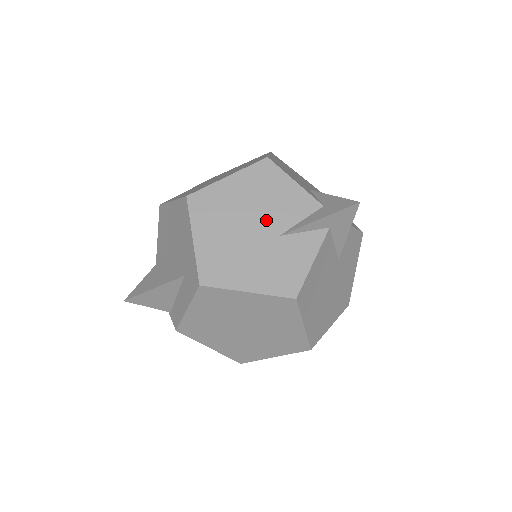
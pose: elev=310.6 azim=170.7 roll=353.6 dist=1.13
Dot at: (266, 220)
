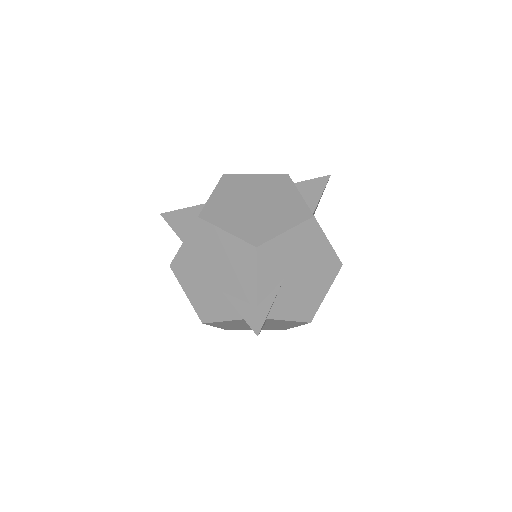
Dot at: (223, 277)
